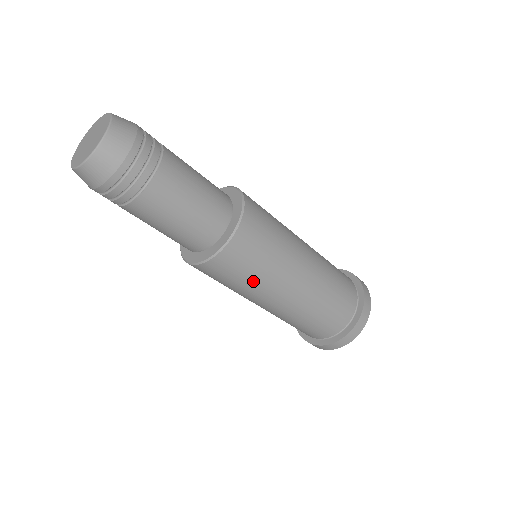
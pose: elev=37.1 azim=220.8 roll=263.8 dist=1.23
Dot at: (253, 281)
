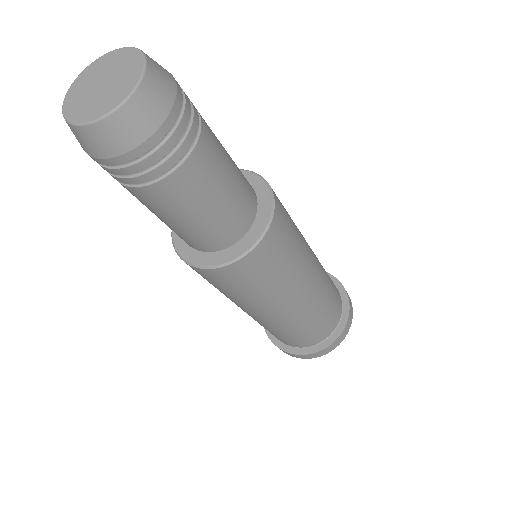
Dot at: (292, 262)
